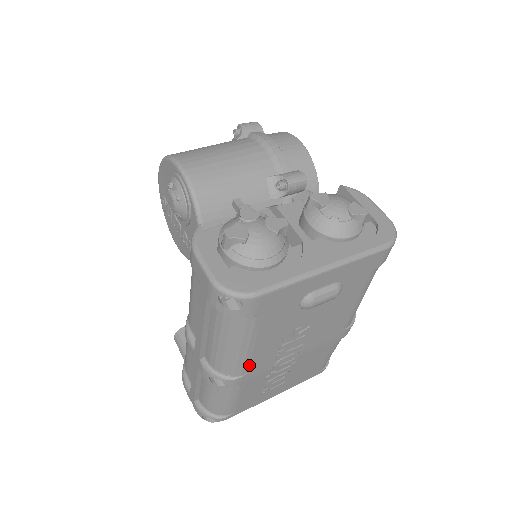
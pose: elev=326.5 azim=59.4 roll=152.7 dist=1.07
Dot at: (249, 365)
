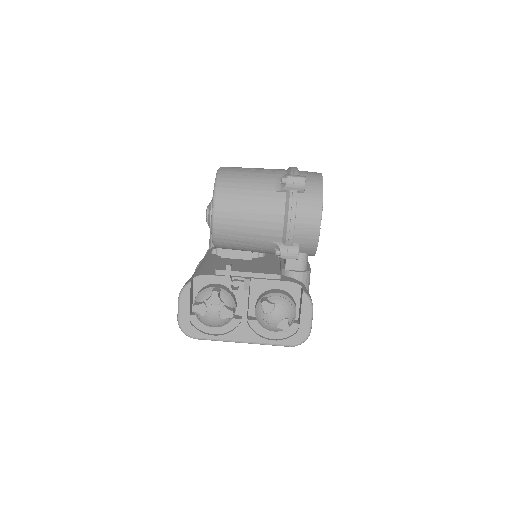
Dot at: occluded
